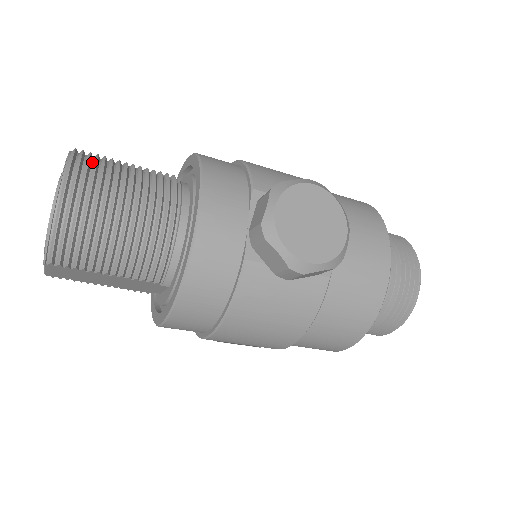
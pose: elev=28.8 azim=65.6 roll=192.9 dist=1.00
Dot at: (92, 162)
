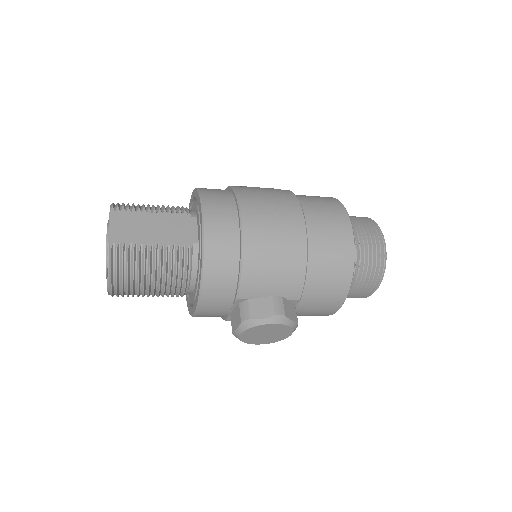
Dot at: (125, 264)
